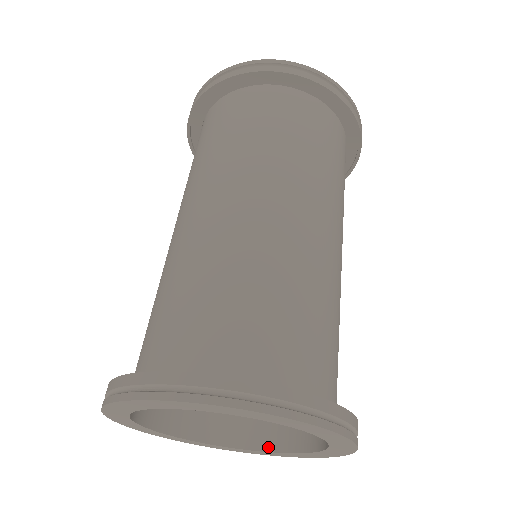
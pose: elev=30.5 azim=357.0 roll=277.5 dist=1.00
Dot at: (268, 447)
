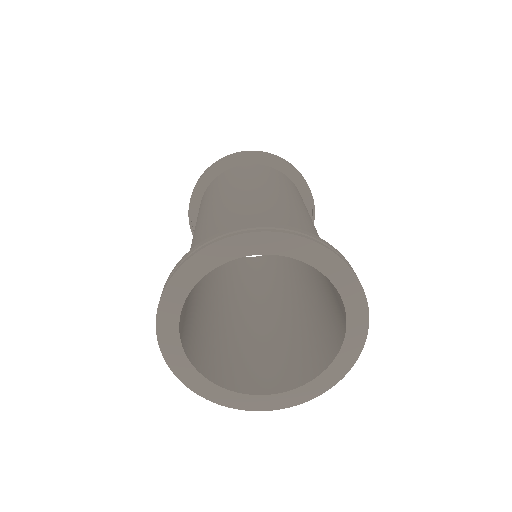
Dot at: (245, 391)
